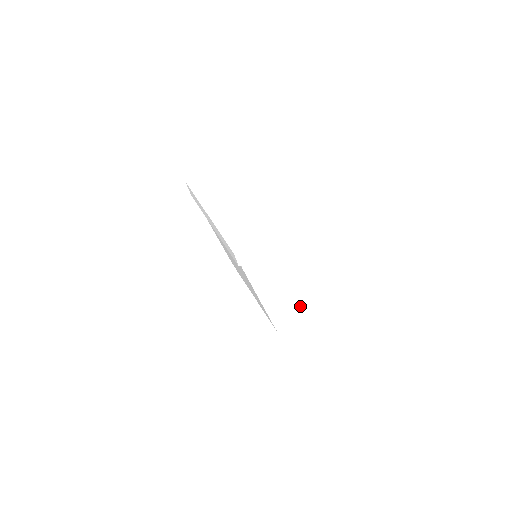
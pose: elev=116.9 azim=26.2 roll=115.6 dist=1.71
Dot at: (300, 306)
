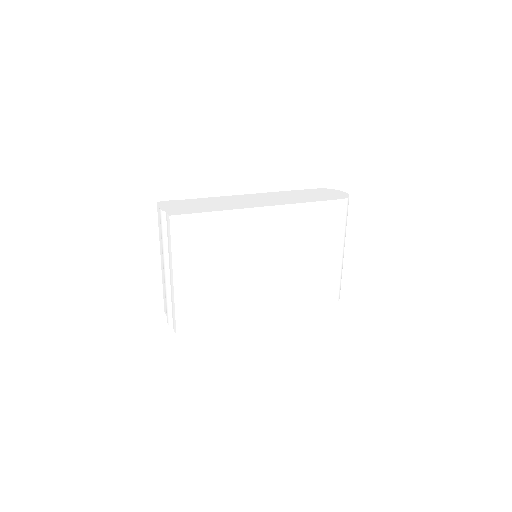
Dot at: occluded
